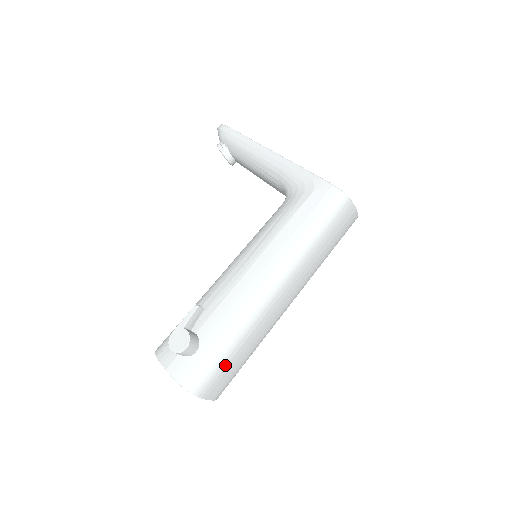
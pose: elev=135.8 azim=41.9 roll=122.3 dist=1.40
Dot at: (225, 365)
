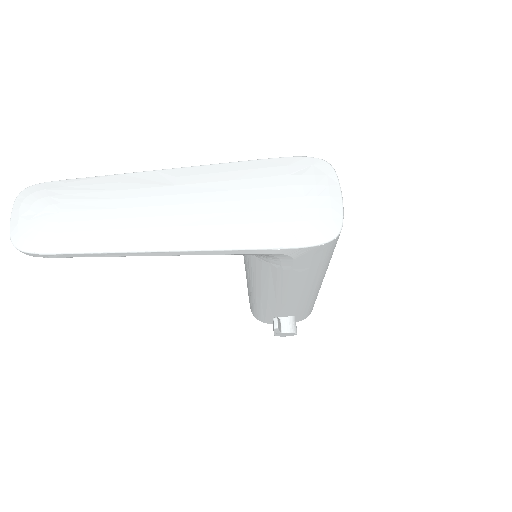
Dot at: occluded
